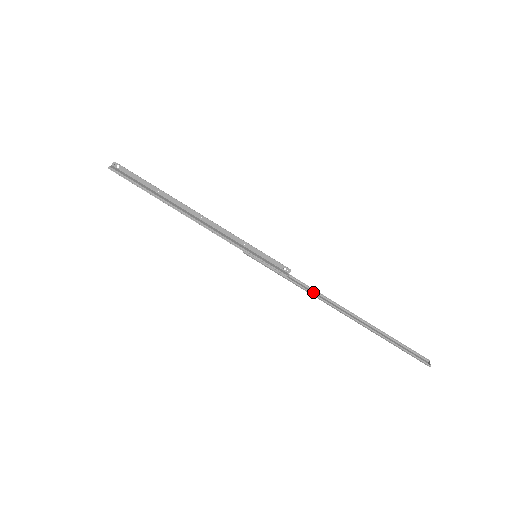
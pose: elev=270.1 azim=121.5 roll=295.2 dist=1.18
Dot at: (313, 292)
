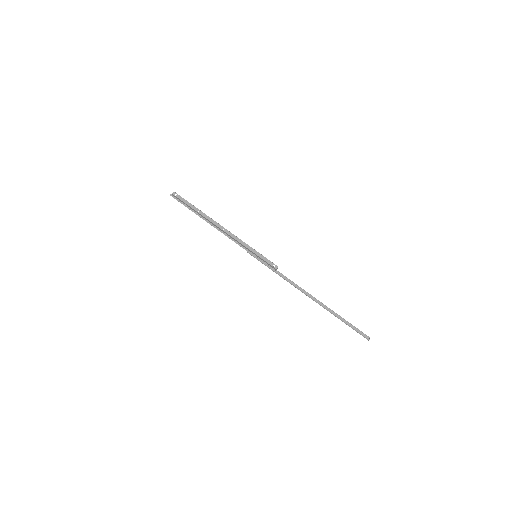
Dot at: (292, 283)
